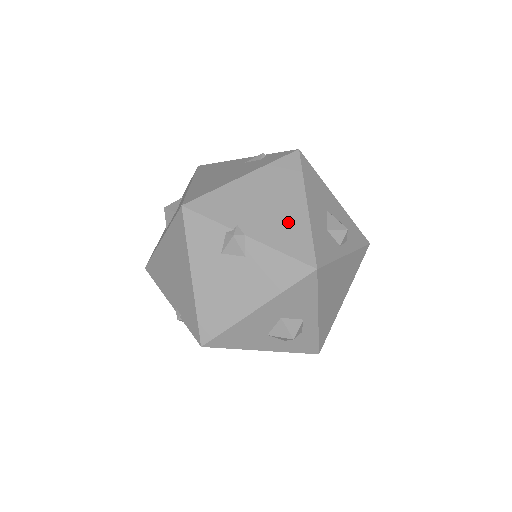
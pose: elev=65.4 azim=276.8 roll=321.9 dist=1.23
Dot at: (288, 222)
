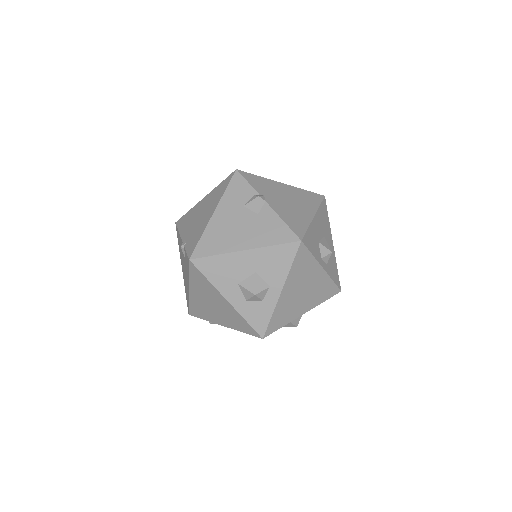
Dot at: (297, 214)
